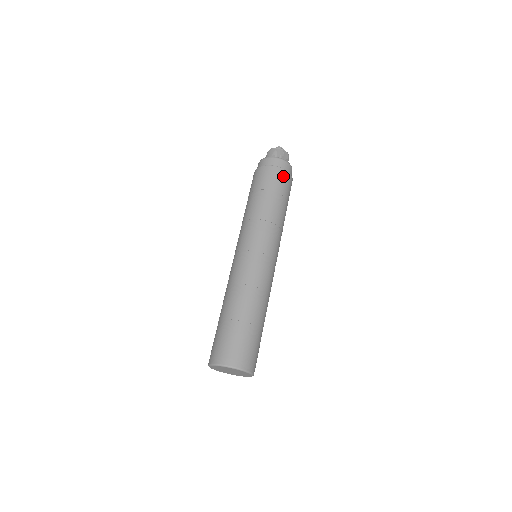
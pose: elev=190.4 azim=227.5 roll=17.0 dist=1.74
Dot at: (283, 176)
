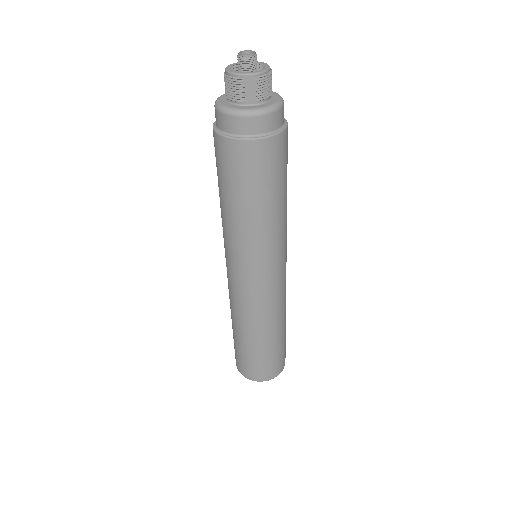
Dot at: (243, 154)
